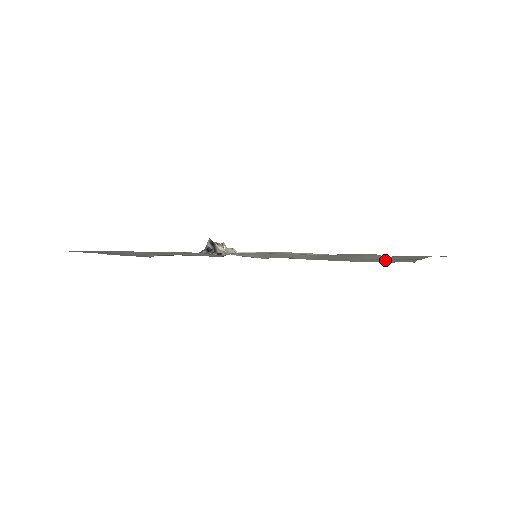
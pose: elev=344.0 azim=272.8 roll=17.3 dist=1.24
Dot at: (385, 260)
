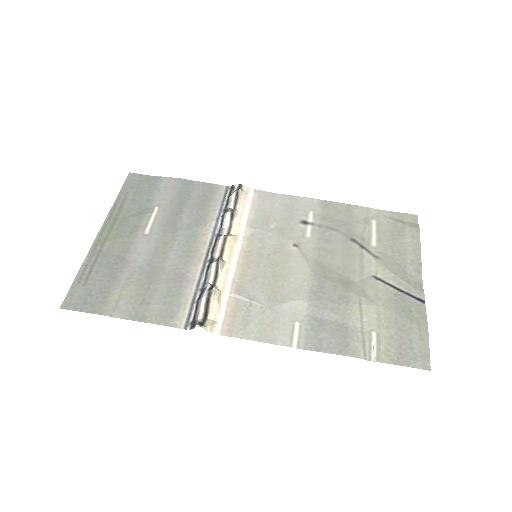
Dot at: (390, 284)
